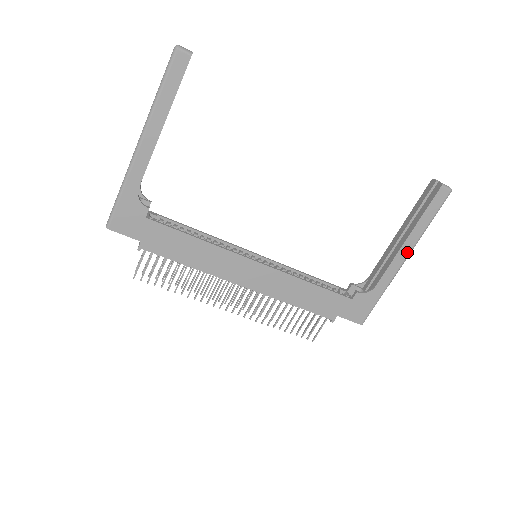
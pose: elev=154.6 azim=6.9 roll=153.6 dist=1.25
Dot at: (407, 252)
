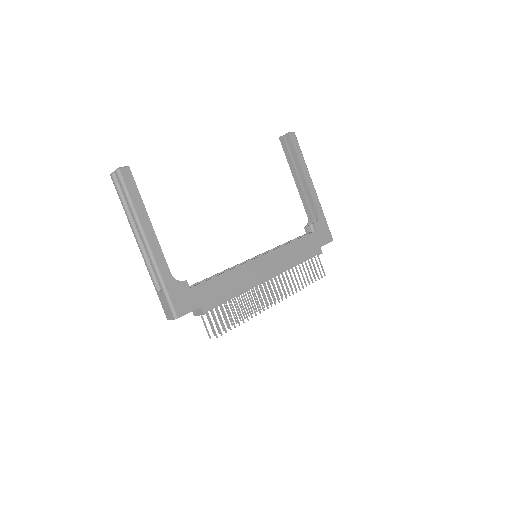
Dot at: (310, 180)
